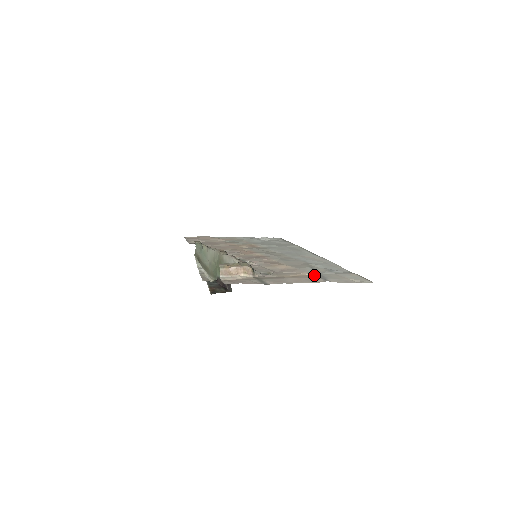
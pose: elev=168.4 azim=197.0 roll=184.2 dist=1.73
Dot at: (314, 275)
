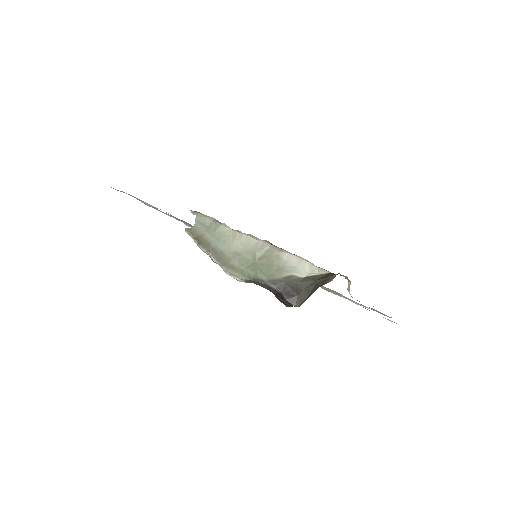
Dot at: (360, 304)
